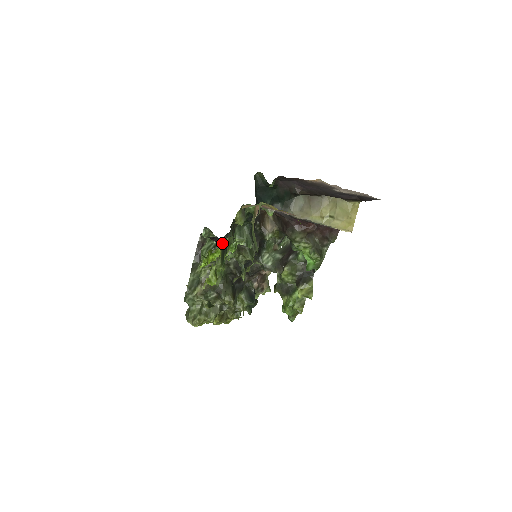
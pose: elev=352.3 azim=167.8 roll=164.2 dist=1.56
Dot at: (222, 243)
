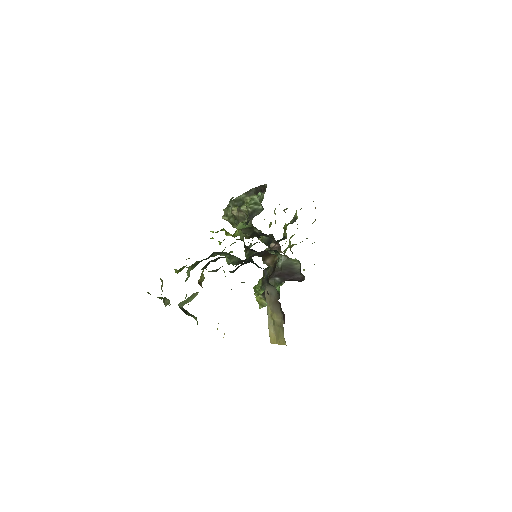
Dot at: occluded
